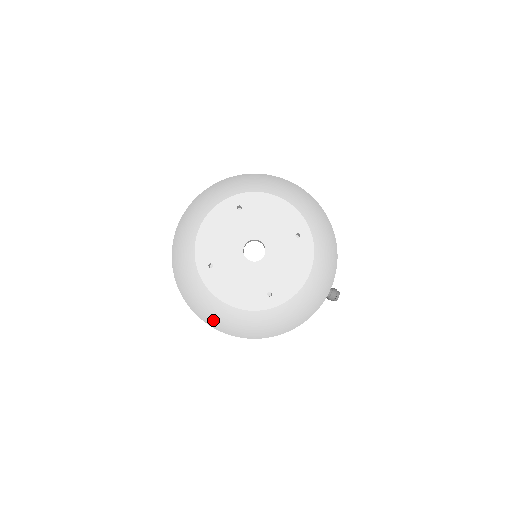
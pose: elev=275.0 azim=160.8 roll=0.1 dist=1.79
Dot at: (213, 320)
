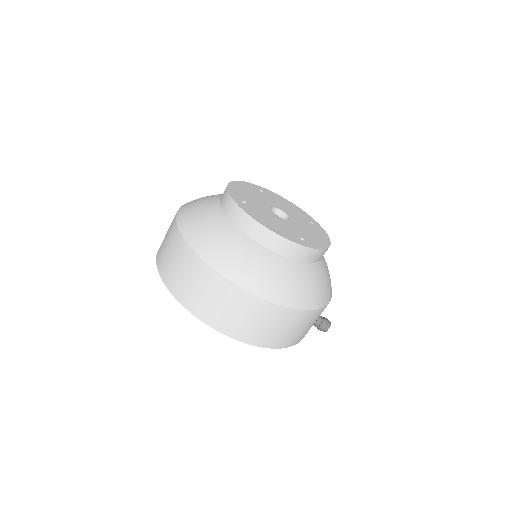
Dot at: (230, 263)
